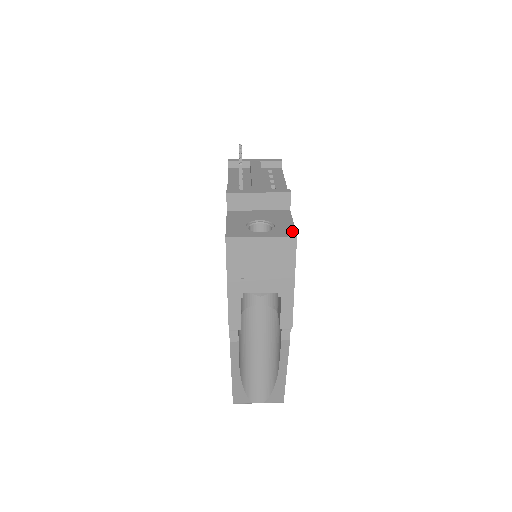
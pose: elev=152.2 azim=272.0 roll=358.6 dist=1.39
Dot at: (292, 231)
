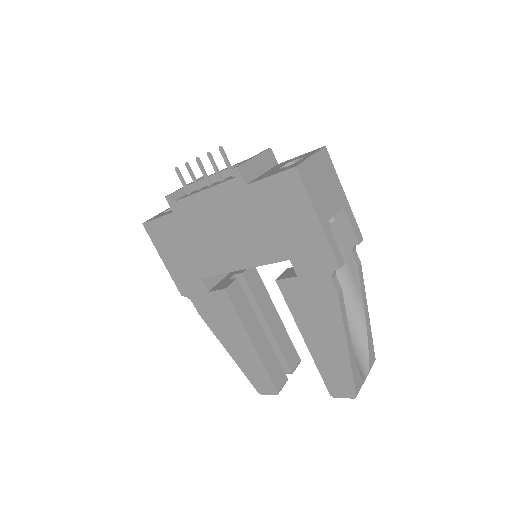
Dot at: (315, 150)
